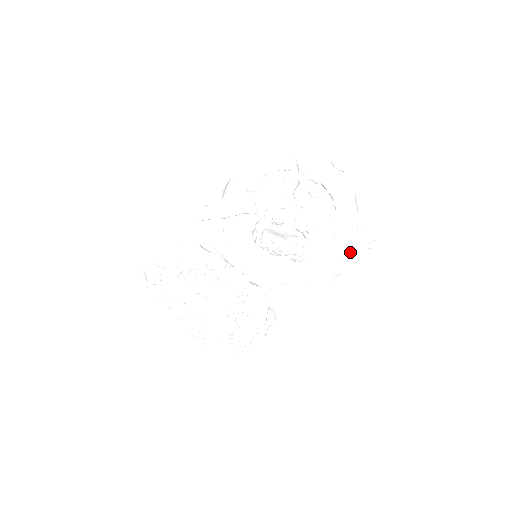
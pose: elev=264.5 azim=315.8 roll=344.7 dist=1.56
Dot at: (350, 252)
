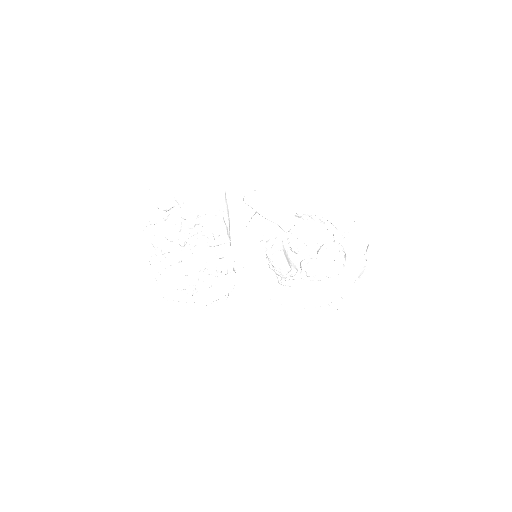
Dot at: occluded
